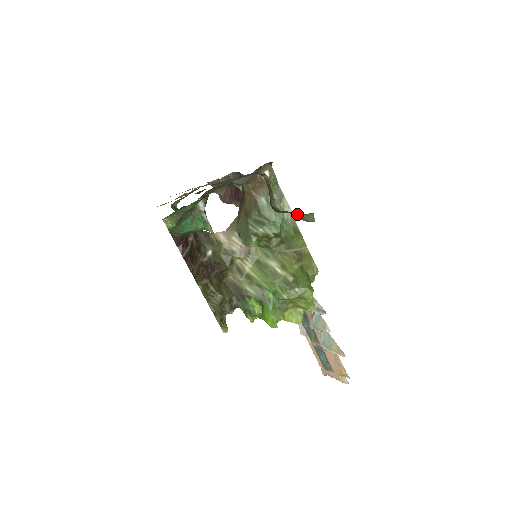
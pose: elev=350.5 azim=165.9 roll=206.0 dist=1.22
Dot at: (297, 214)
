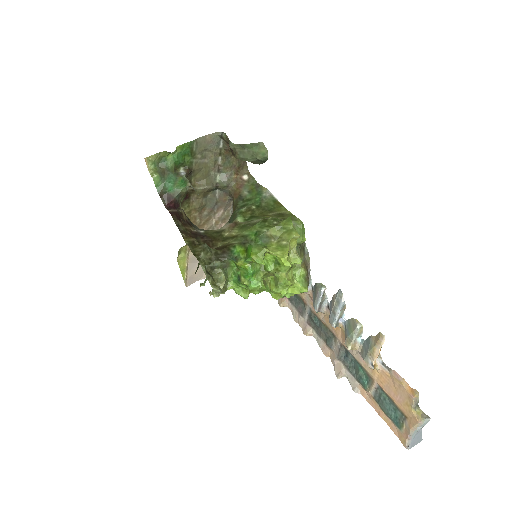
Dot at: (254, 153)
